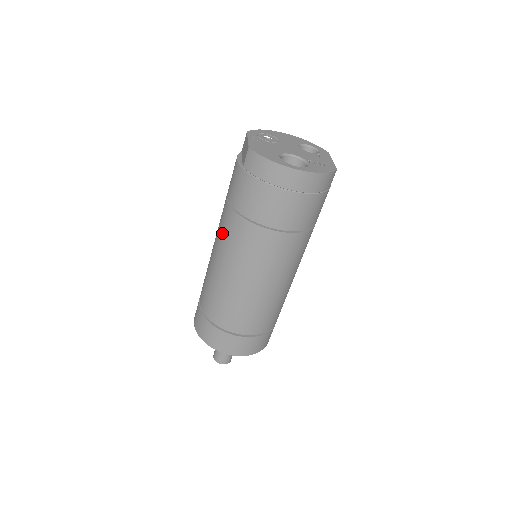
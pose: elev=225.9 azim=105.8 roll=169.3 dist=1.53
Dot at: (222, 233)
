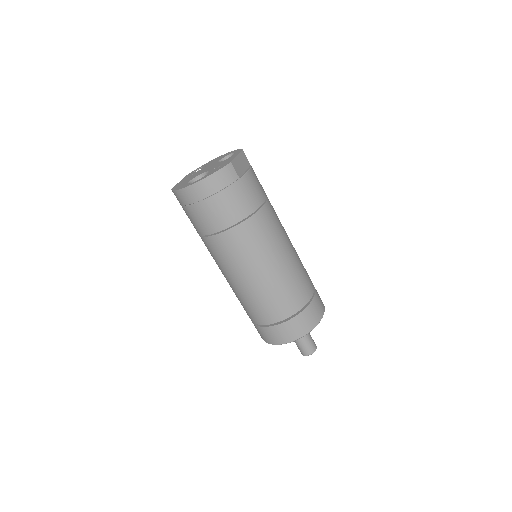
Dot at: occluded
